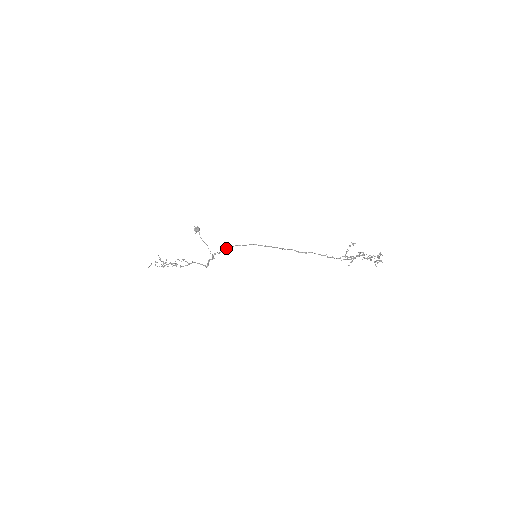
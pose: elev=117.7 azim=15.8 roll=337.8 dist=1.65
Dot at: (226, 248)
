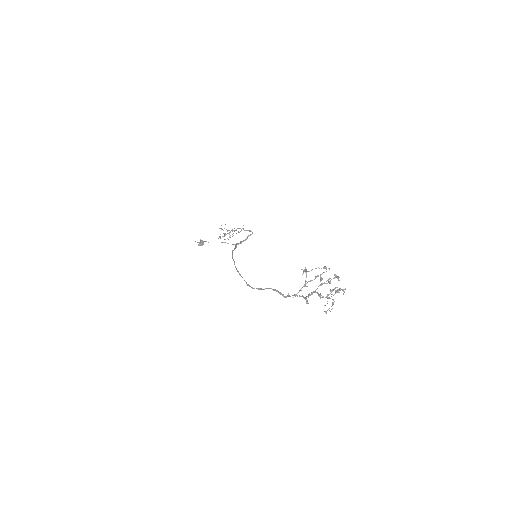
Dot at: (232, 251)
